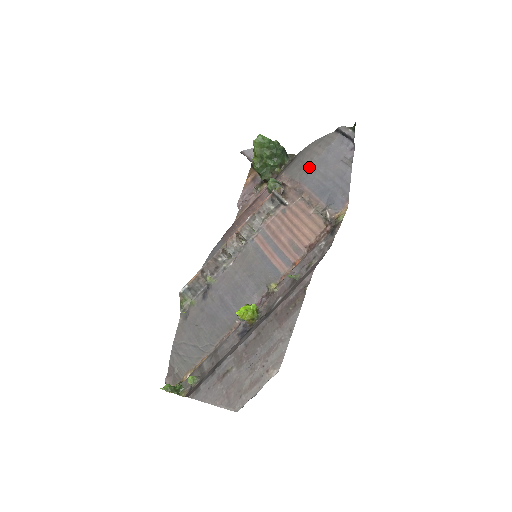
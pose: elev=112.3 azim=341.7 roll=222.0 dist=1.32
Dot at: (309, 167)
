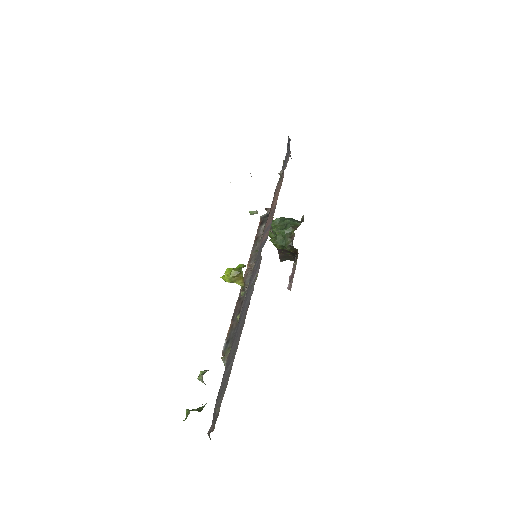
Dot at: occluded
